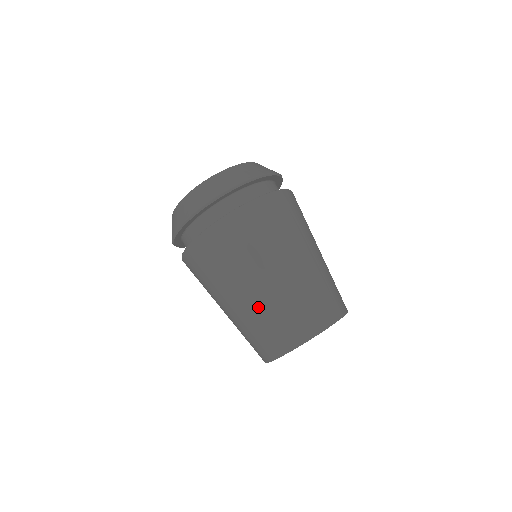
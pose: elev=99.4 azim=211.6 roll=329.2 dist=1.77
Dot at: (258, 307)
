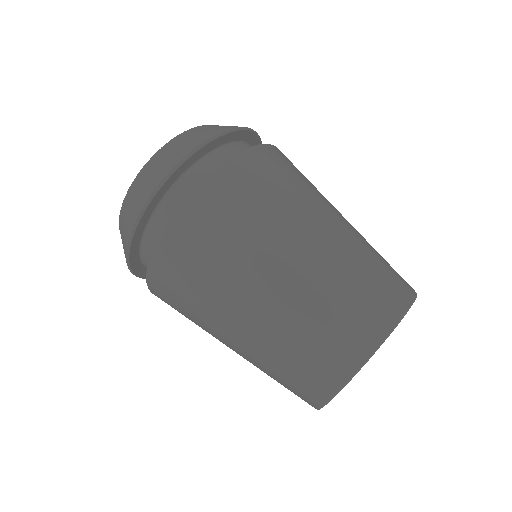
Dot at: (327, 266)
